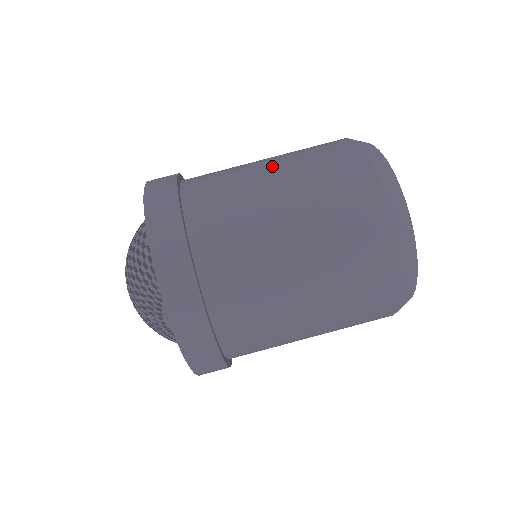
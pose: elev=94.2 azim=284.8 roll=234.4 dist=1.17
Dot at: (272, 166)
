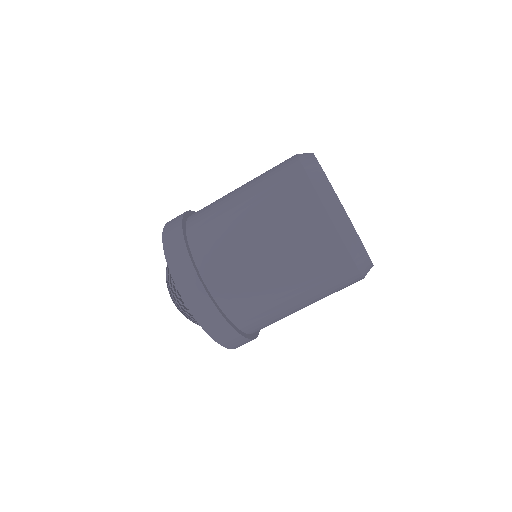
Dot at: (261, 239)
